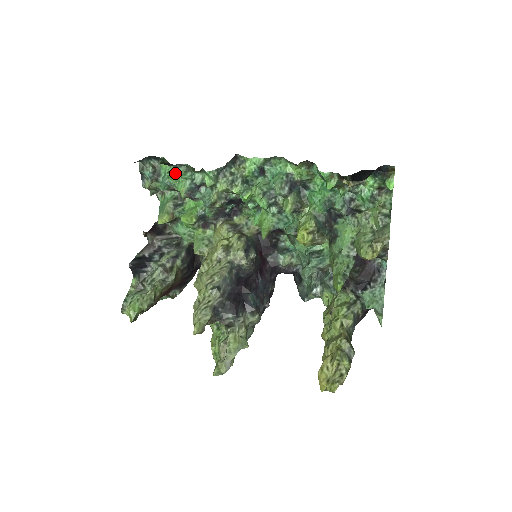
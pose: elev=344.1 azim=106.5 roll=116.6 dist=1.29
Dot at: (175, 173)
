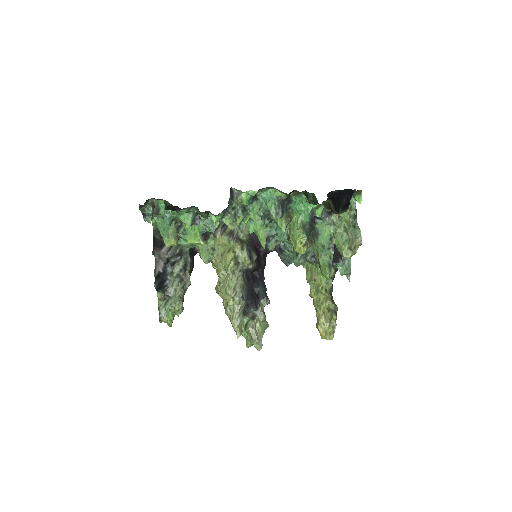
Dot at: occluded
